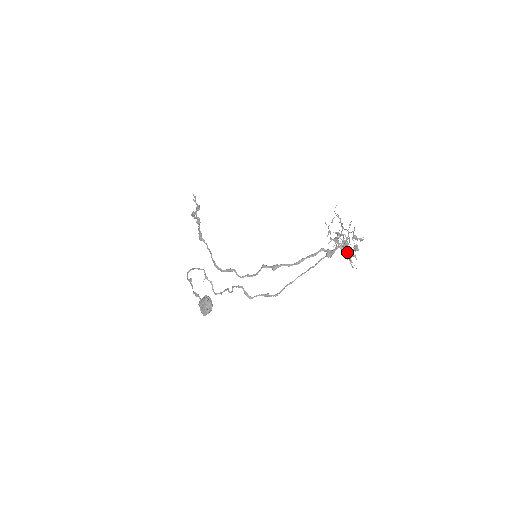
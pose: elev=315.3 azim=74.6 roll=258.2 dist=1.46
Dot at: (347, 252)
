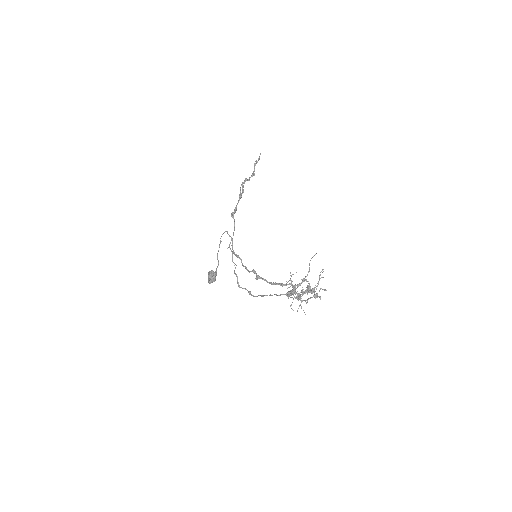
Dot at: (301, 300)
